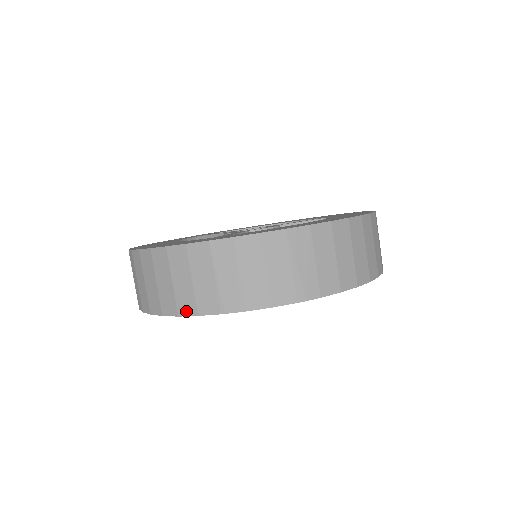
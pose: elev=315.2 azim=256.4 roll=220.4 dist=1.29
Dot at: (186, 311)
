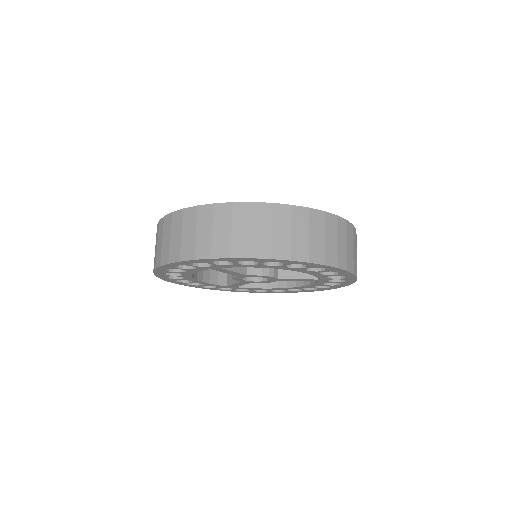
Dot at: (173, 259)
